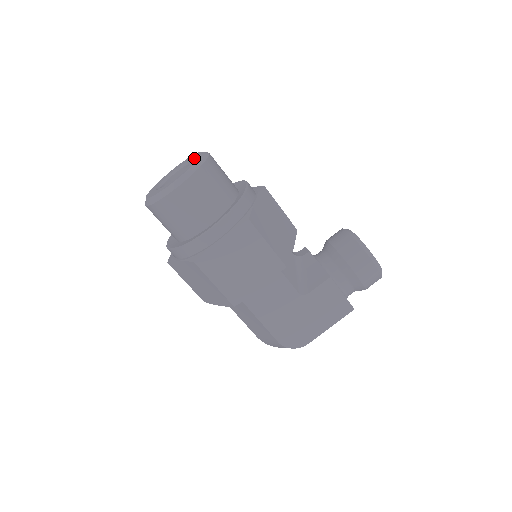
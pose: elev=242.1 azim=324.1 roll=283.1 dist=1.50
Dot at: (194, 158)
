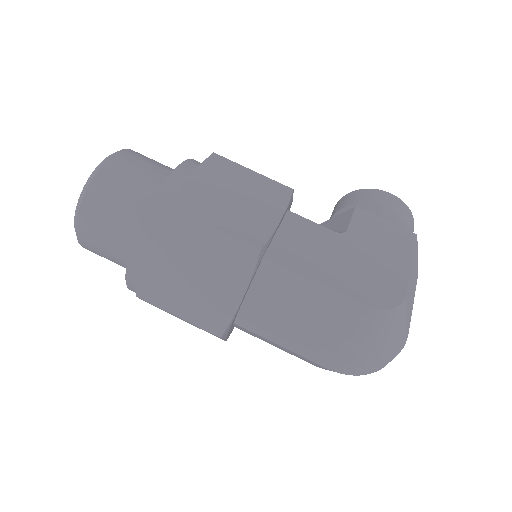
Dot at: occluded
